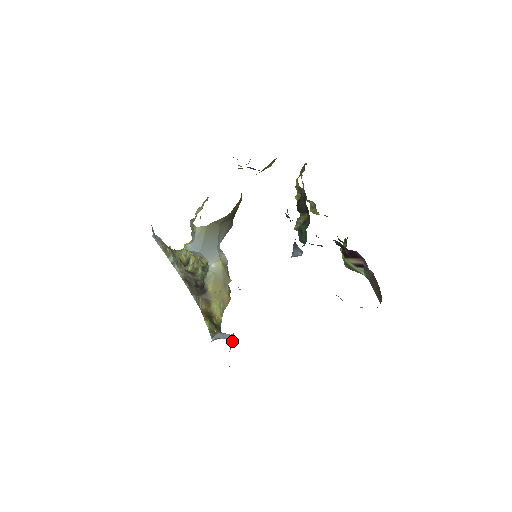
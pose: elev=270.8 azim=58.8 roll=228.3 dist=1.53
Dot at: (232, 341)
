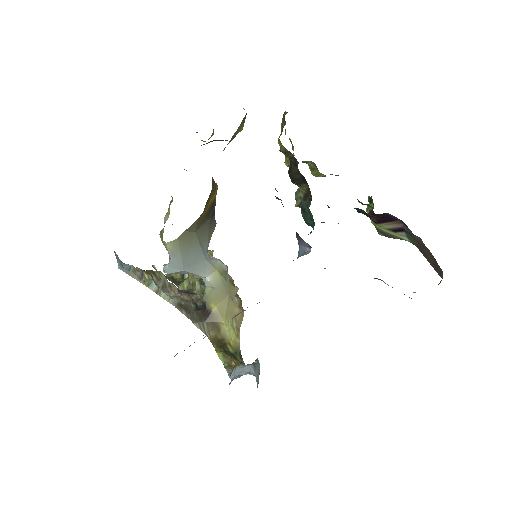
Dot at: (257, 371)
